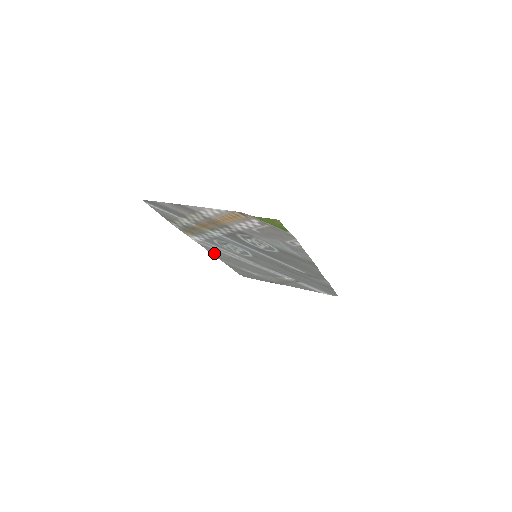
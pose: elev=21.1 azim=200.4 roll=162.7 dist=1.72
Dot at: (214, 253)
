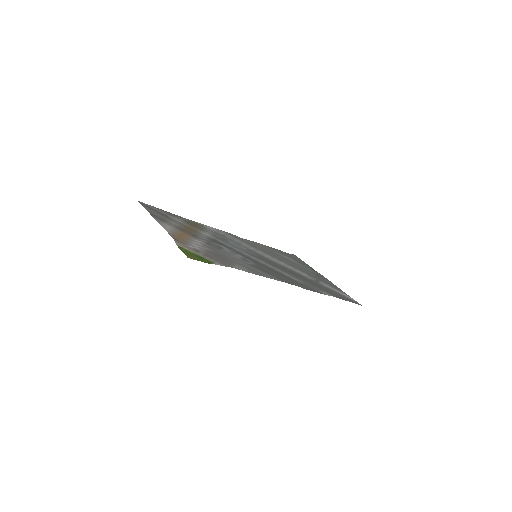
Dot at: (241, 238)
